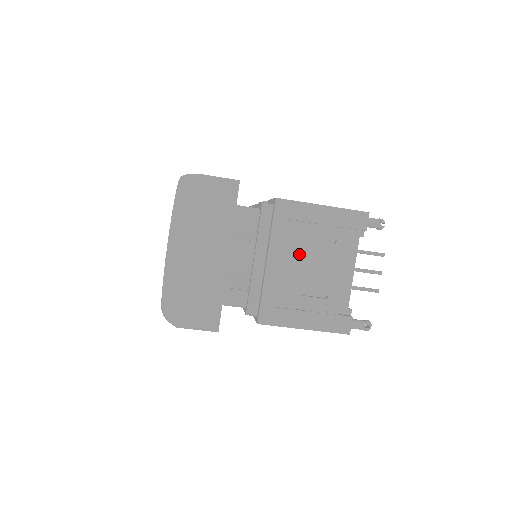
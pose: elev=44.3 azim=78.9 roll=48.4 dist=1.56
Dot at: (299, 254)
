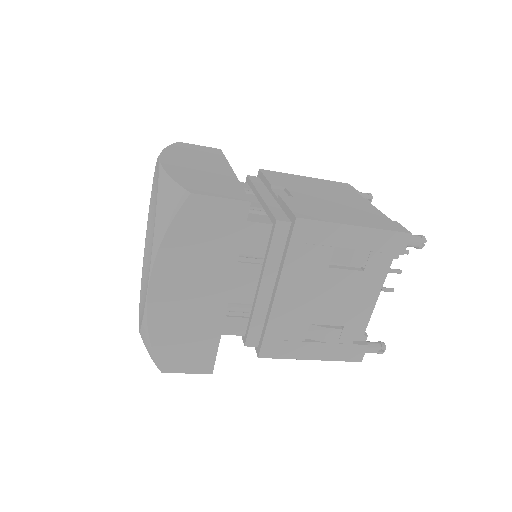
Dot at: (317, 283)
